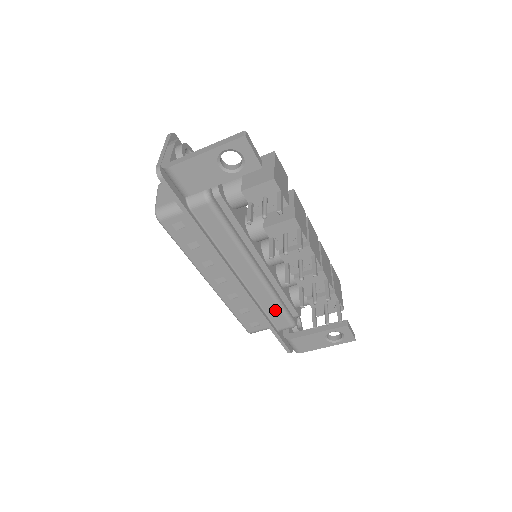
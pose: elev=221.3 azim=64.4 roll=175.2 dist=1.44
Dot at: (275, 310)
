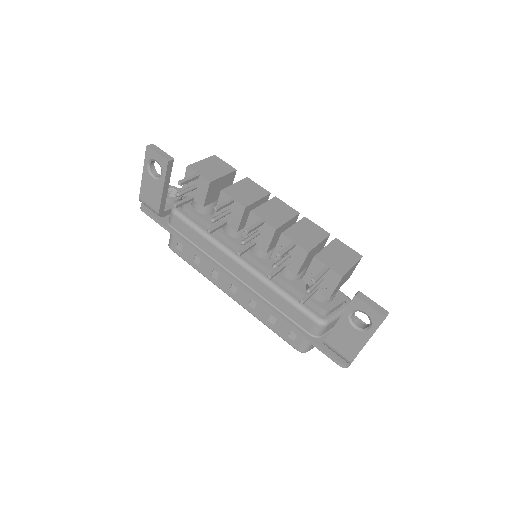
Dot at: (287, 305)
